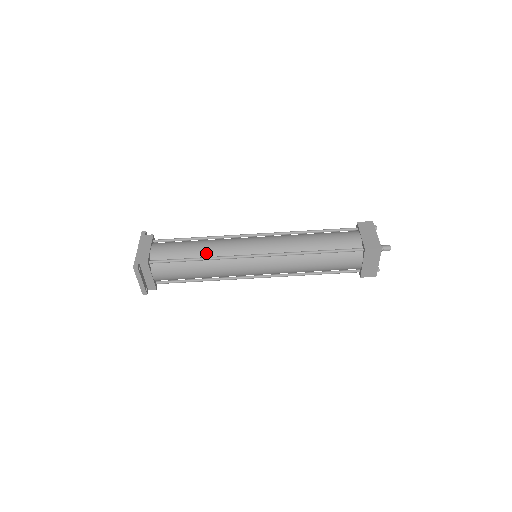
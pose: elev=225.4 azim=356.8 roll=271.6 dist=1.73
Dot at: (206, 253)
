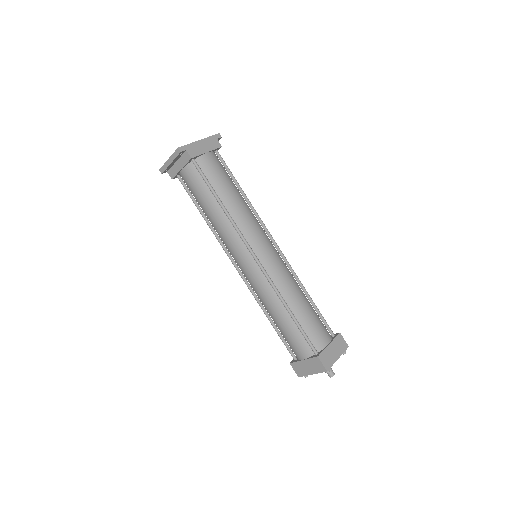
Dot at: (232, 209)
